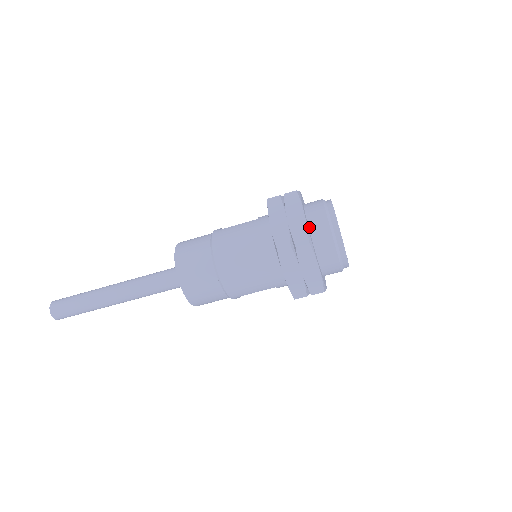
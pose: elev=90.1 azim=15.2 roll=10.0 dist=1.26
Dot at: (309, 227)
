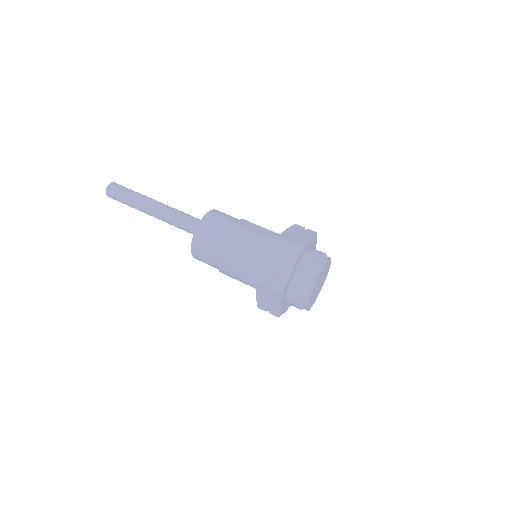
Dot at: (292, 277)
